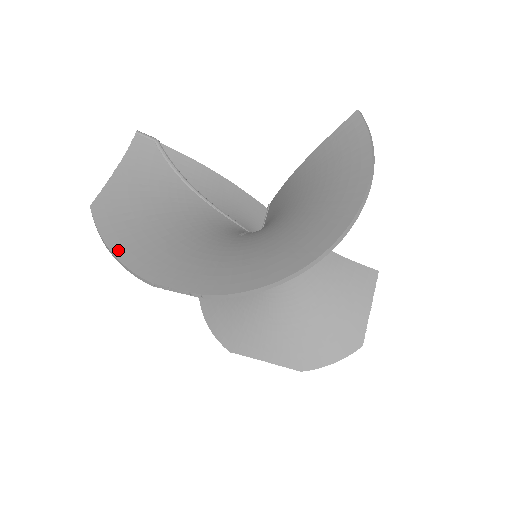
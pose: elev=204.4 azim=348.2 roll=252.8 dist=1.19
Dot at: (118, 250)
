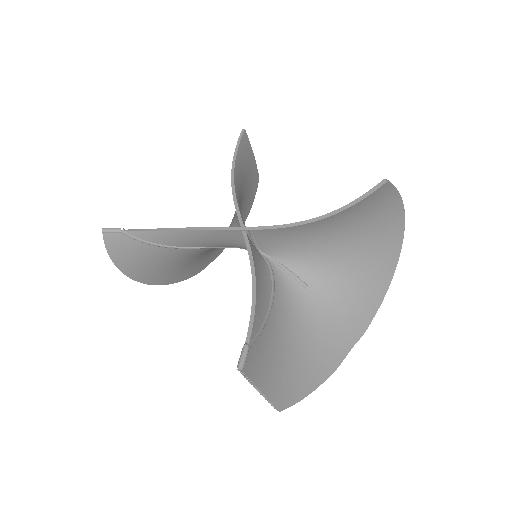
Dot at: (312, 387)
